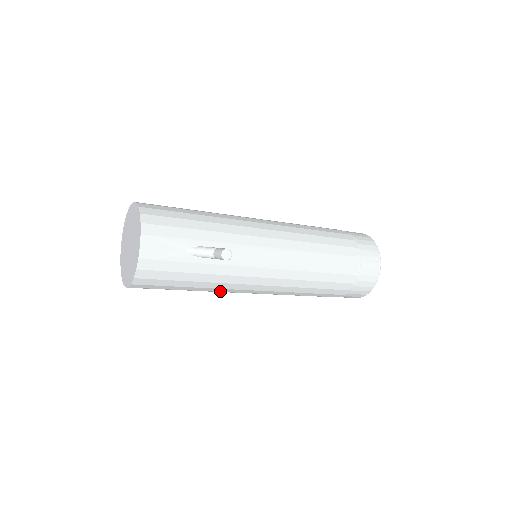
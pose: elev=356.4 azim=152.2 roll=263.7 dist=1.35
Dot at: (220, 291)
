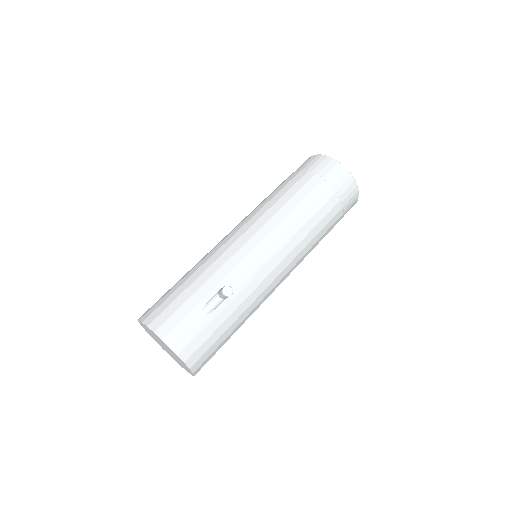
Dot at: (255, 310)
